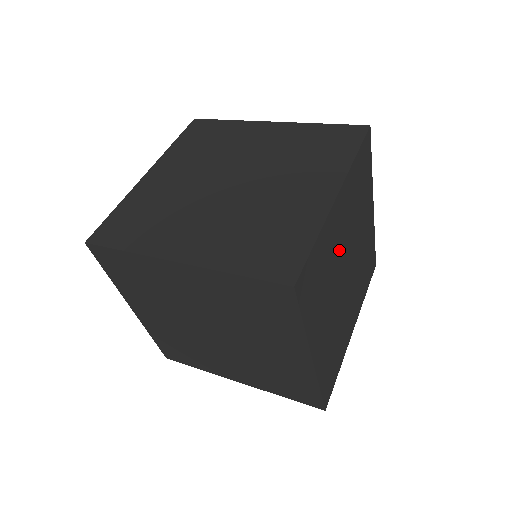
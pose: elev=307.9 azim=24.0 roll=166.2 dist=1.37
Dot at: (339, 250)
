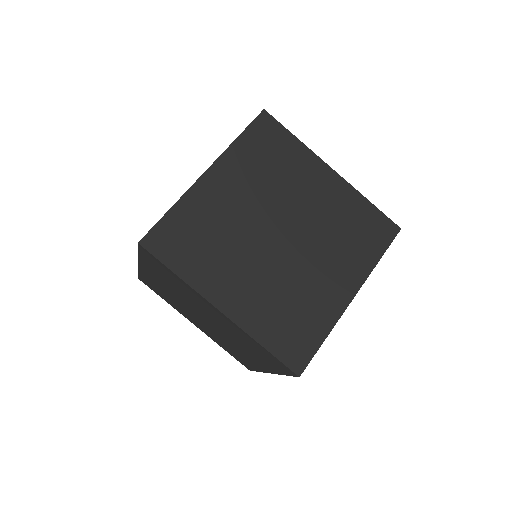
Dot at: occluded
